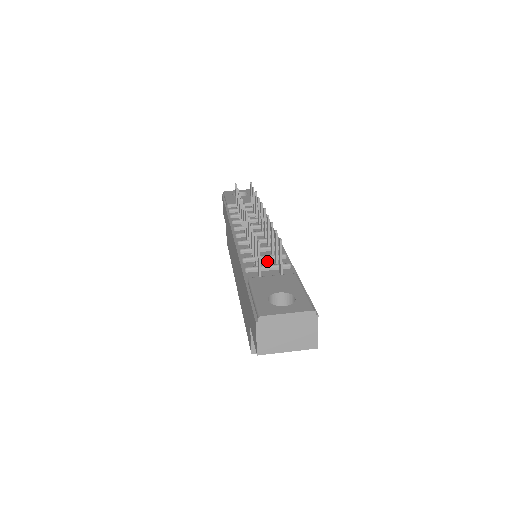
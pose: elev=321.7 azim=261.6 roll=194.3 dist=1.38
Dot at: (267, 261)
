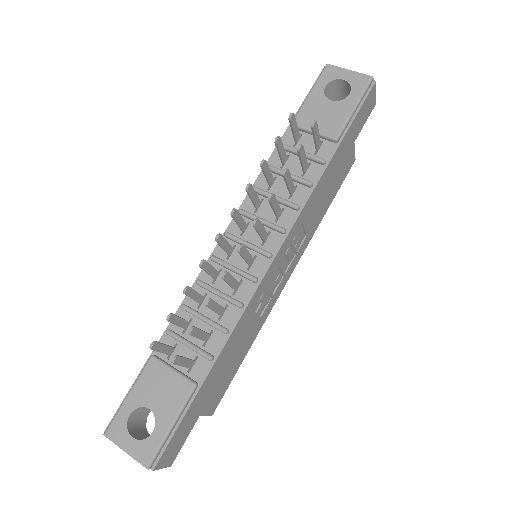
Dot at: (204, 325)
